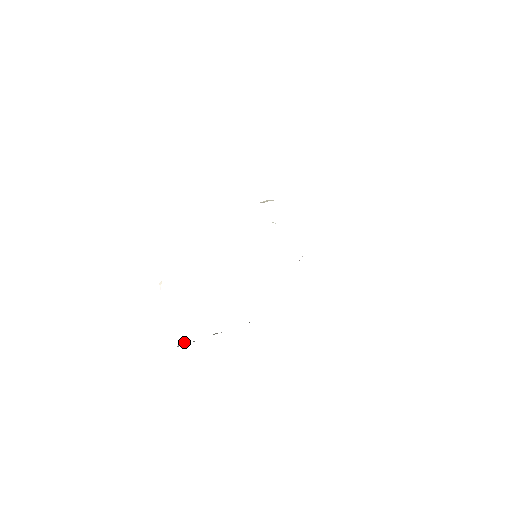
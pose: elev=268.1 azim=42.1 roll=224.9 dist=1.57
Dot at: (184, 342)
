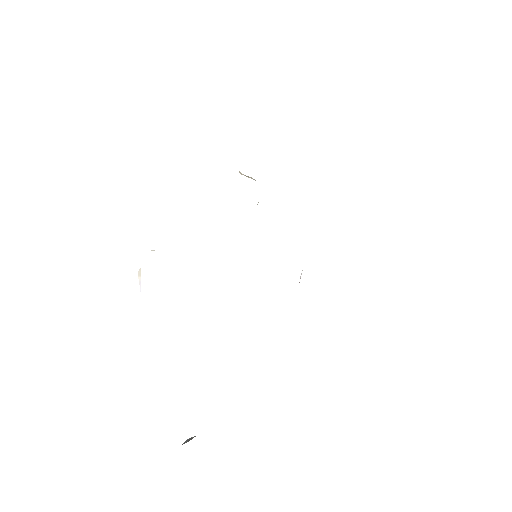
Dot at: (187, 439)
